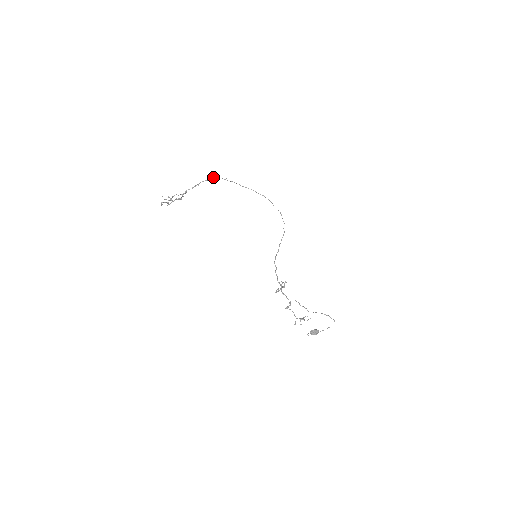
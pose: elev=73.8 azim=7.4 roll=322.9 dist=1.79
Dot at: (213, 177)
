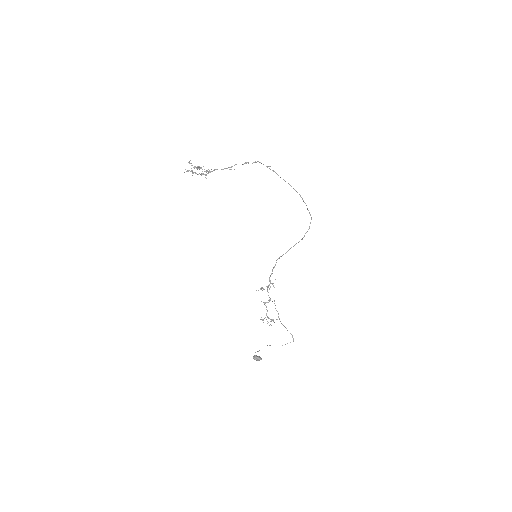
Dot at: (252, 163)
